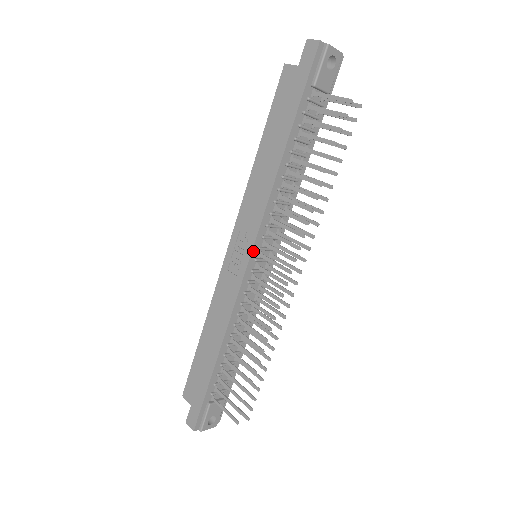
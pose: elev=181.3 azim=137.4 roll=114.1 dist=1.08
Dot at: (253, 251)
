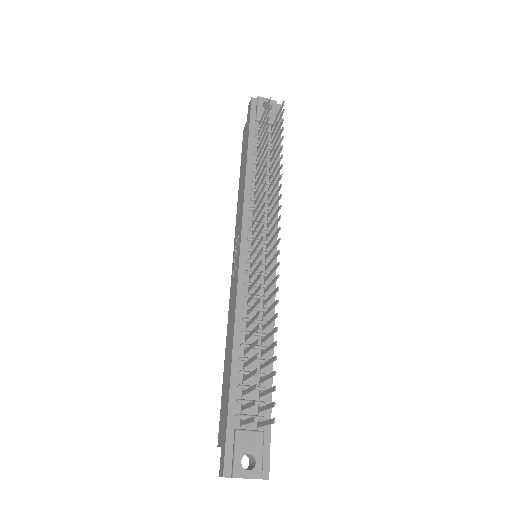
Dot at: (242, 242)
